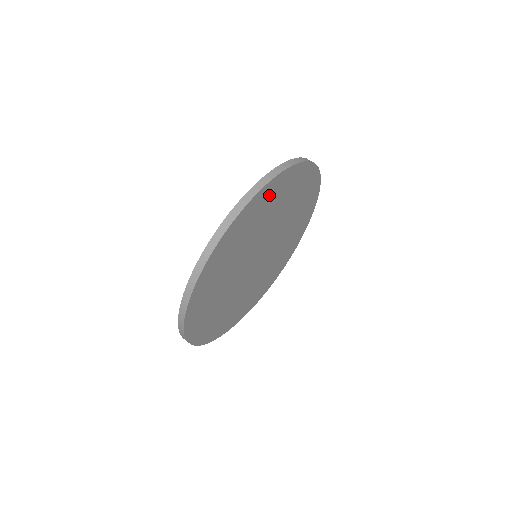
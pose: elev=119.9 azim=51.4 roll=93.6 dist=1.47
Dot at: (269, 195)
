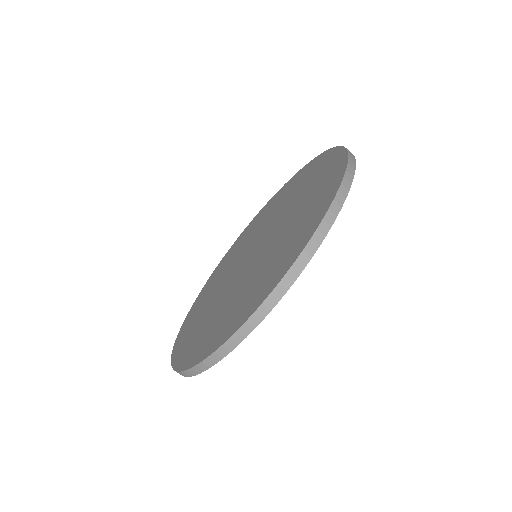
Dot at: occluded
